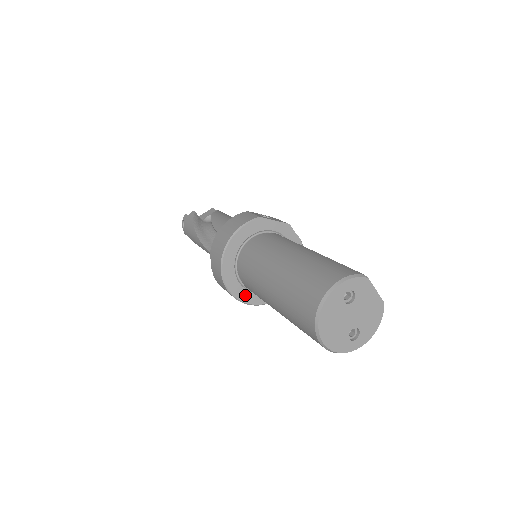
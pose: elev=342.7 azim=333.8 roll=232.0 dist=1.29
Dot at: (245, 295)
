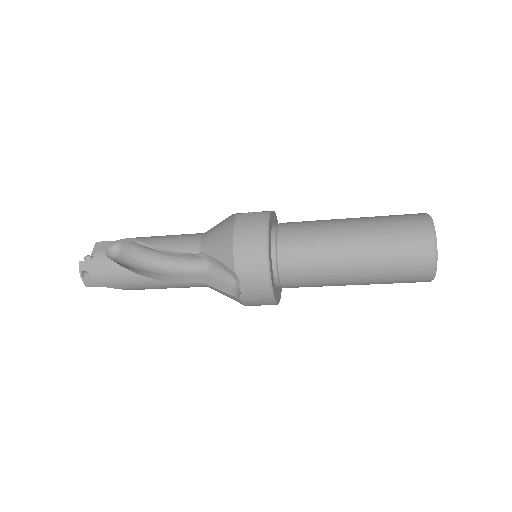
Dot at: (277, 296)
